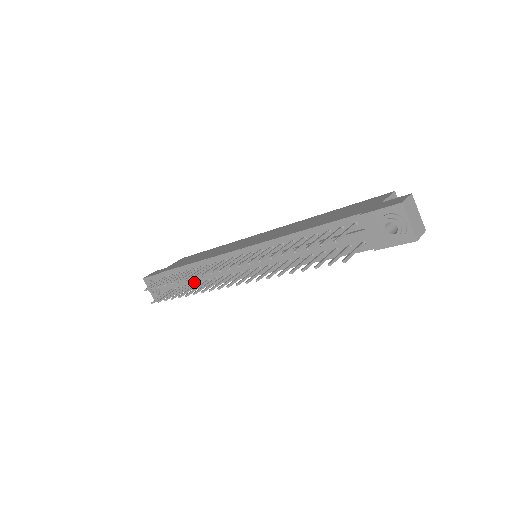
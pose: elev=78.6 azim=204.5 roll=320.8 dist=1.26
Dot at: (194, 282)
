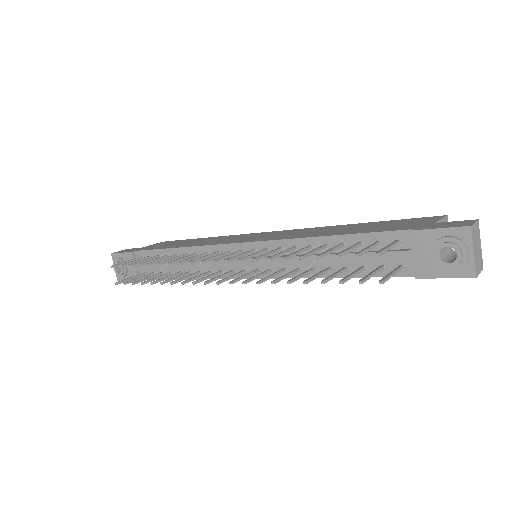
Dot at: (172, 271)
